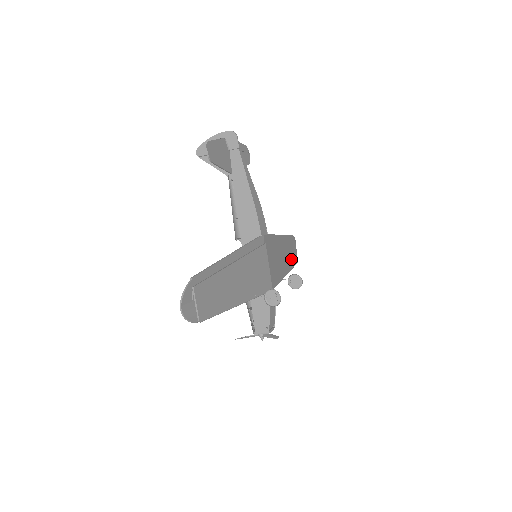
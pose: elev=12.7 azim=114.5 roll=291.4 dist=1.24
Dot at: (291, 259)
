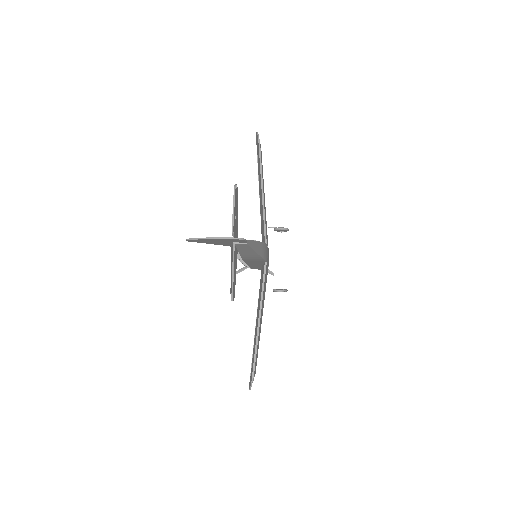
Dot at: occluded
